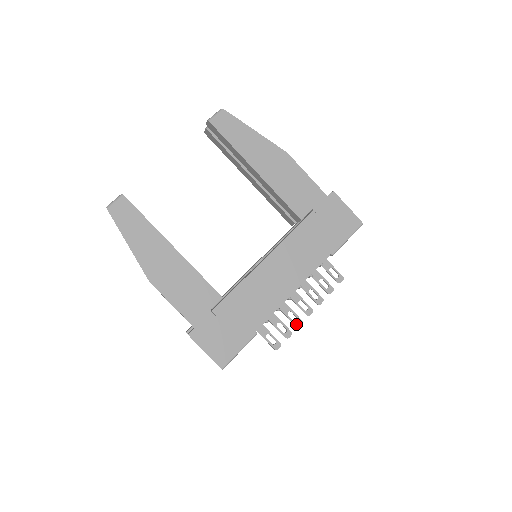
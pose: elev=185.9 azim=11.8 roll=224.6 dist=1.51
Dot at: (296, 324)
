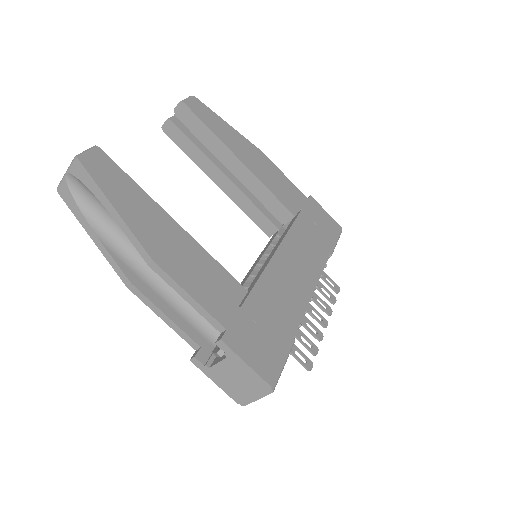
Dot at: (318, 337)
